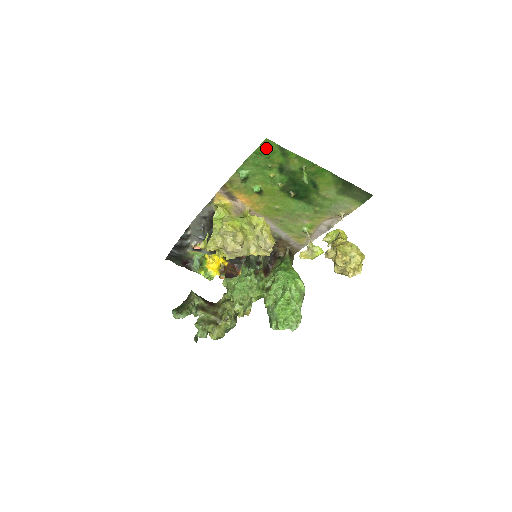
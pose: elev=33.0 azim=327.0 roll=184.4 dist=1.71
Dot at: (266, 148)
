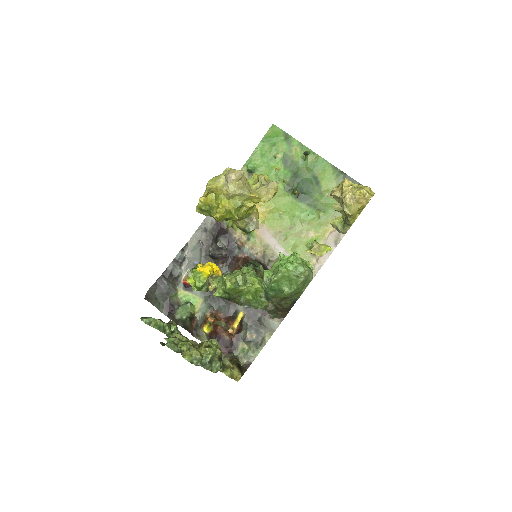
Dot at: (272, 135)
